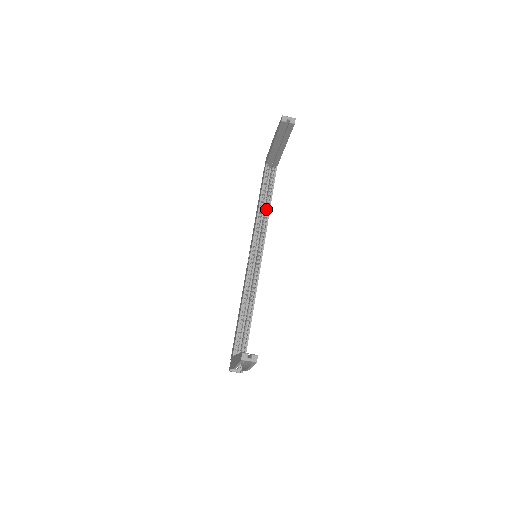
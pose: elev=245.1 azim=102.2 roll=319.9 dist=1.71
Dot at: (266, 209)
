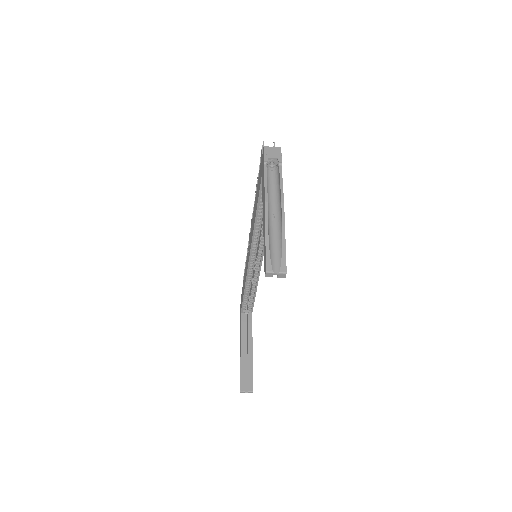
Dot at: occluded
